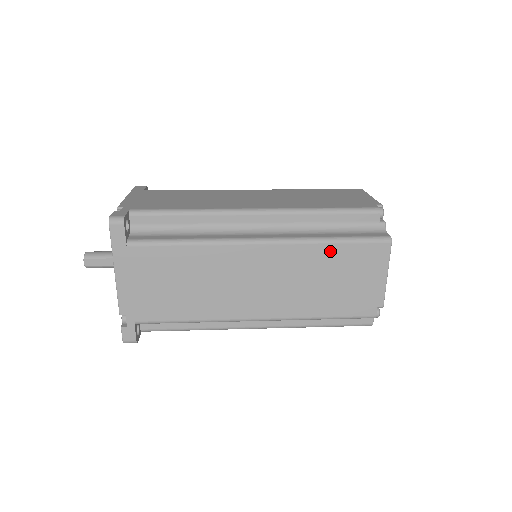
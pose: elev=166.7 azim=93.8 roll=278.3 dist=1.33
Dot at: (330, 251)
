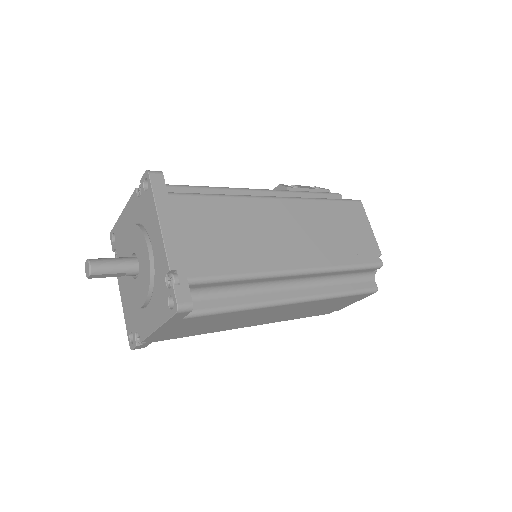
Dot at: (336, 300)
